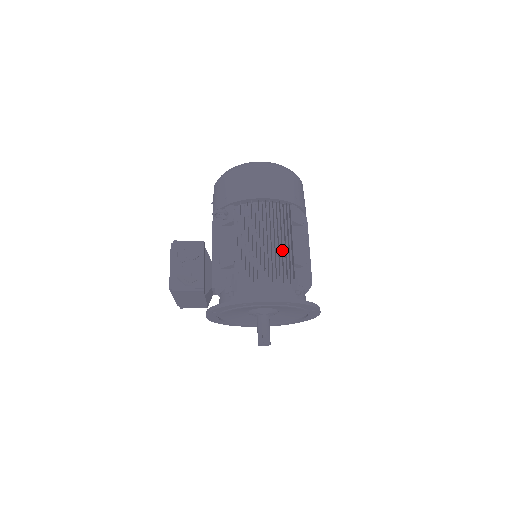
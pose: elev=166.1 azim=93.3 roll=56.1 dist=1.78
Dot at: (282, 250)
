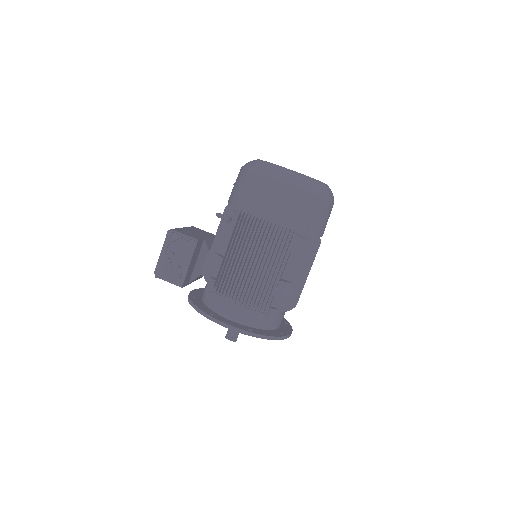
Dot at: (266, 280)
